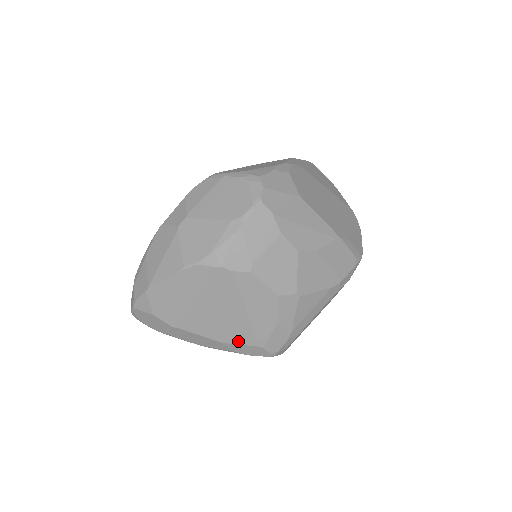
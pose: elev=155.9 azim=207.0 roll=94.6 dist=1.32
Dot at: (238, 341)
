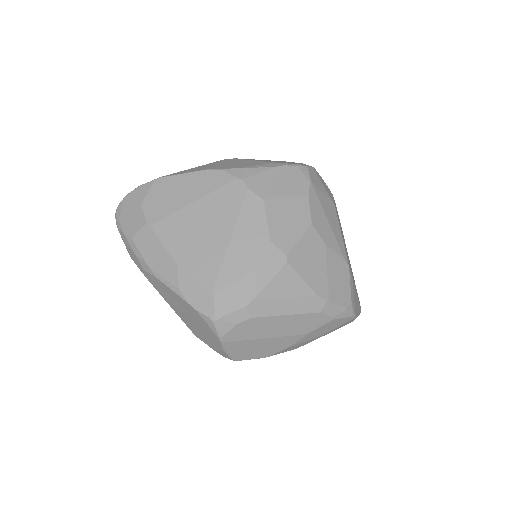
Dot at: (195, 273)
